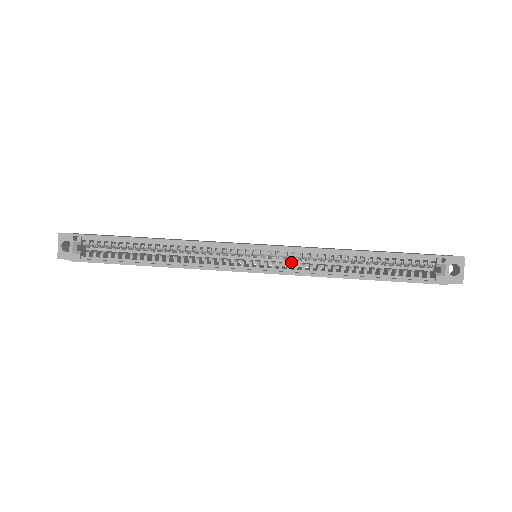
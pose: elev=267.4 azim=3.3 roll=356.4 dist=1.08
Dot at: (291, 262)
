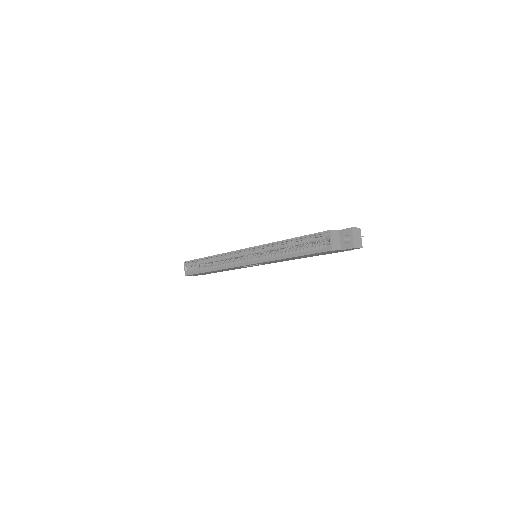
Dot at: occluded
